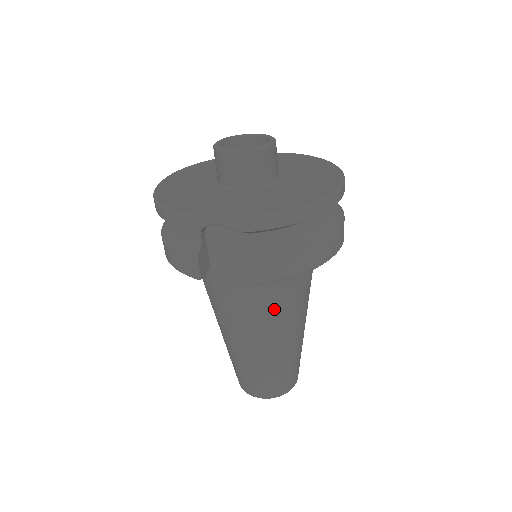
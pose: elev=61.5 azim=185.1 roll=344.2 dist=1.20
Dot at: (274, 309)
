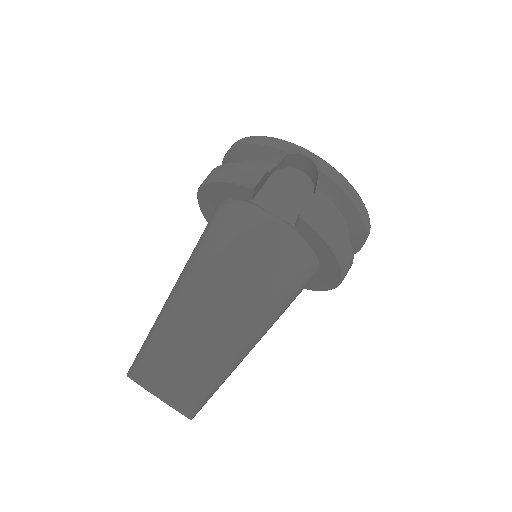
Dot at: (269, 279)
